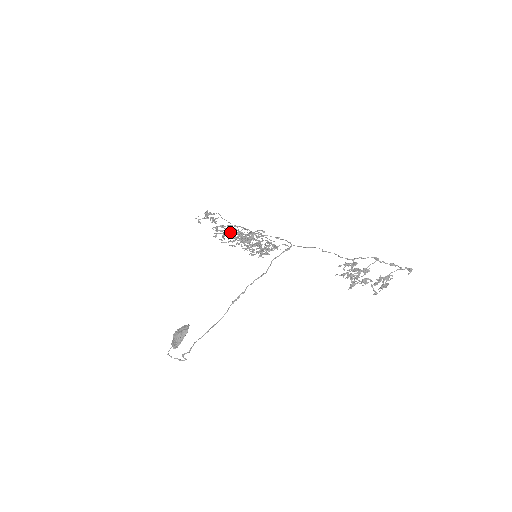
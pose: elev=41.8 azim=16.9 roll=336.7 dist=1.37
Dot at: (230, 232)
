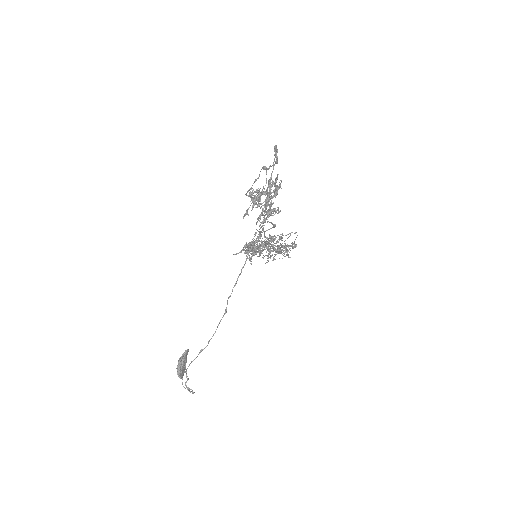
Dot at: occluded
